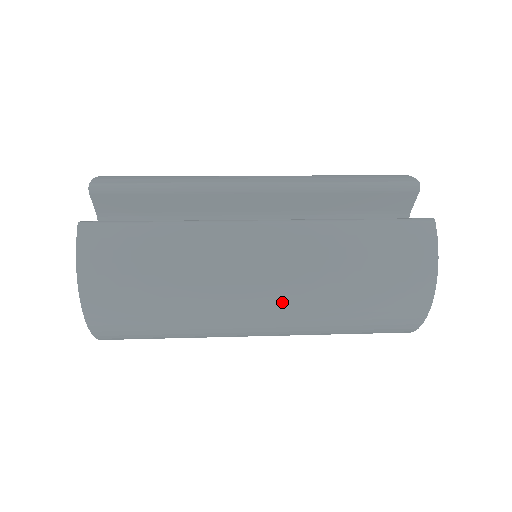
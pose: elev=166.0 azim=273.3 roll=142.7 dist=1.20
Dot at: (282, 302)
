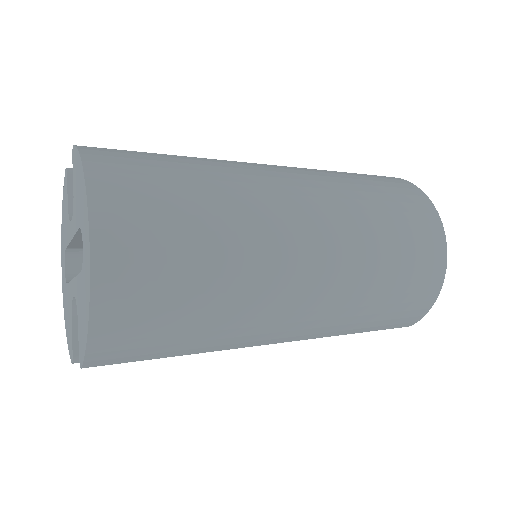
Dot at: (319, 204)
